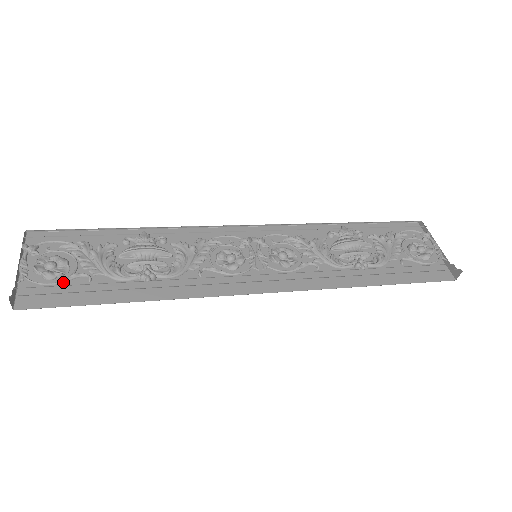
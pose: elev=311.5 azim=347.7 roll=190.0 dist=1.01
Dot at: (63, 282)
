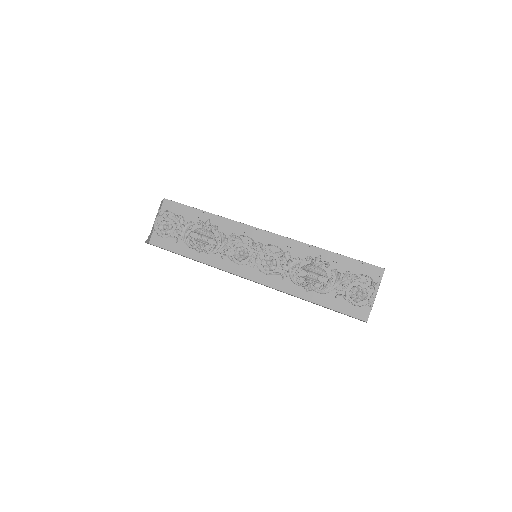
Dot at: (167, 238)
